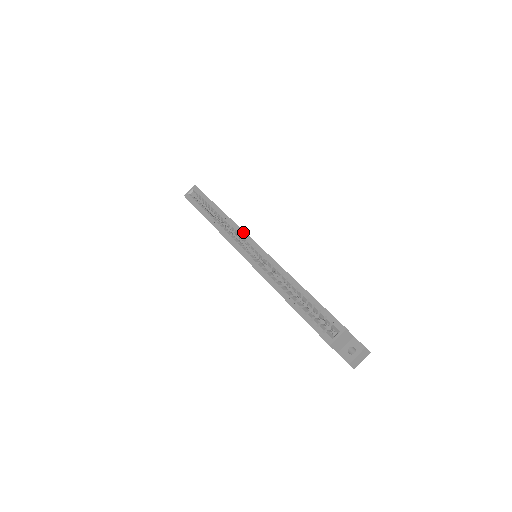
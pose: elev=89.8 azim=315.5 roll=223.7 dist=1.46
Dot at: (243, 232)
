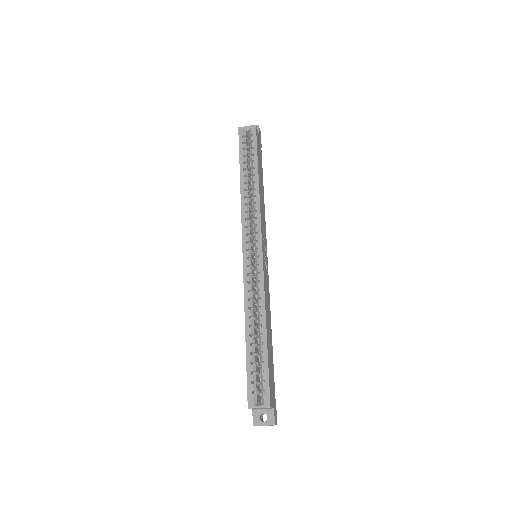
Dot at: (260, 229)
